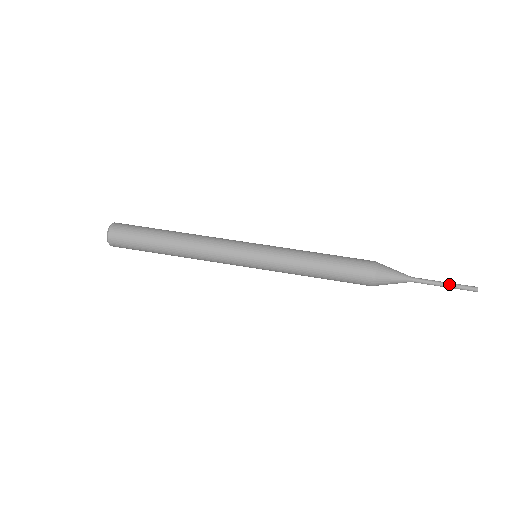
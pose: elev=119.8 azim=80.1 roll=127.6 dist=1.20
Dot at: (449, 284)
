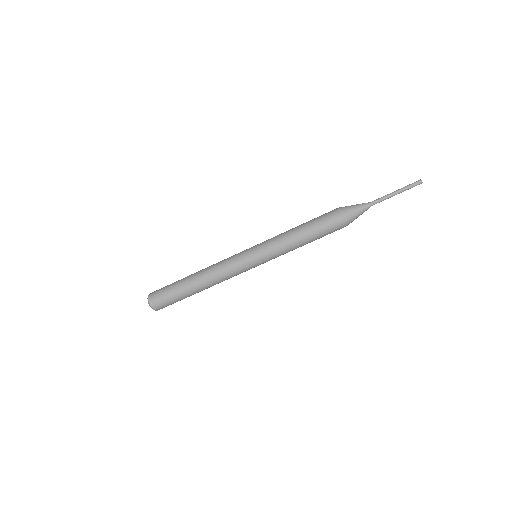
Dot at: occluded
